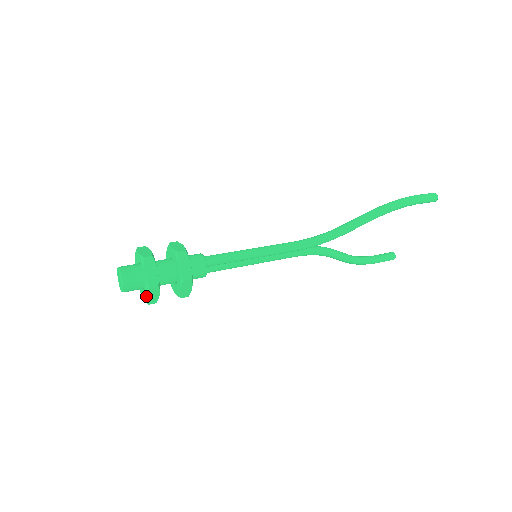
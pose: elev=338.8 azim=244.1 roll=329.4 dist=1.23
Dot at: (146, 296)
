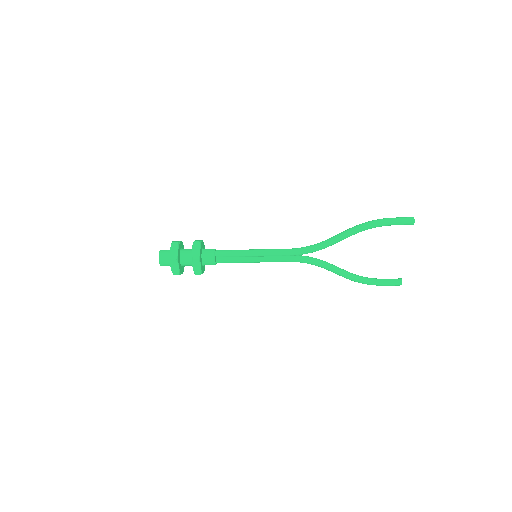
Dot at: (171, 267)
